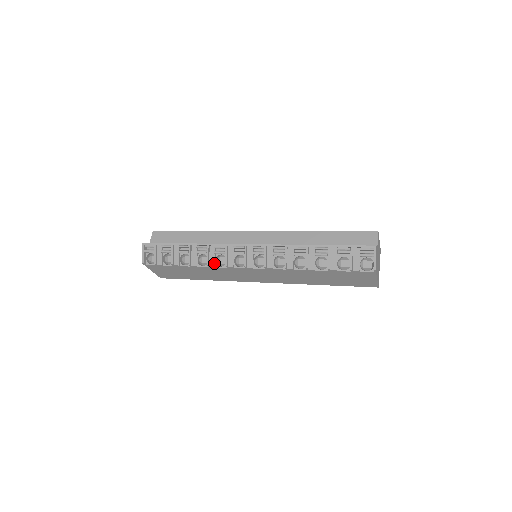
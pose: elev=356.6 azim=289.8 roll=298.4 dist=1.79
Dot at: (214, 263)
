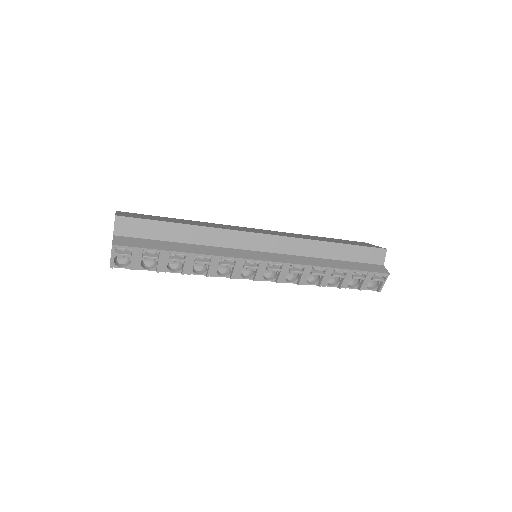
Dot at: (216, 274)
